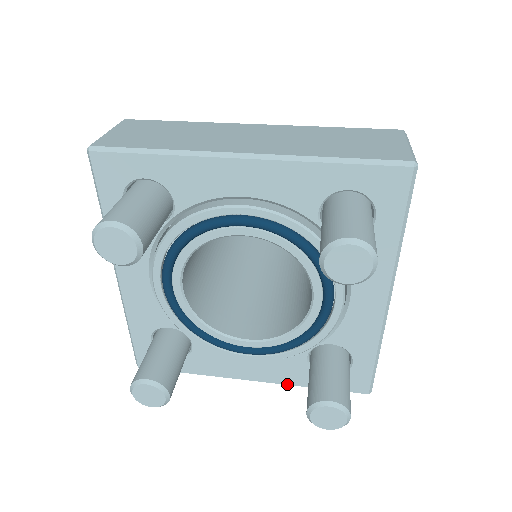
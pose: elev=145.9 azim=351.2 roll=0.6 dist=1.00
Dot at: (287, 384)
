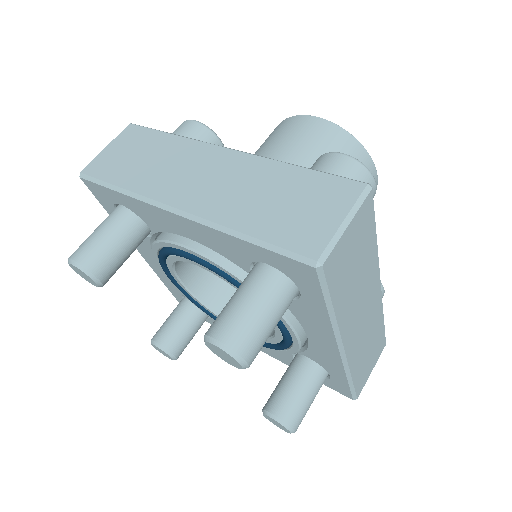
Dot at: (287, 364)
